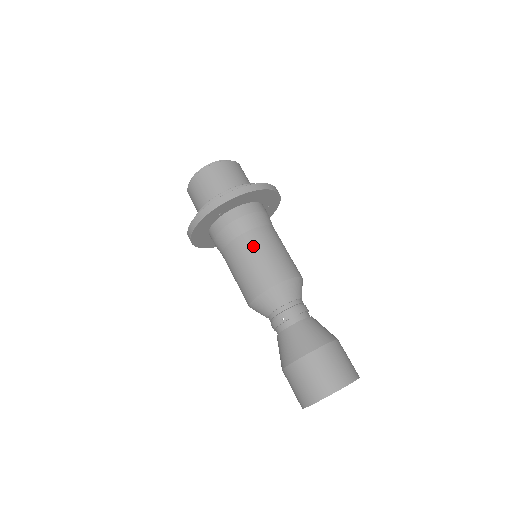
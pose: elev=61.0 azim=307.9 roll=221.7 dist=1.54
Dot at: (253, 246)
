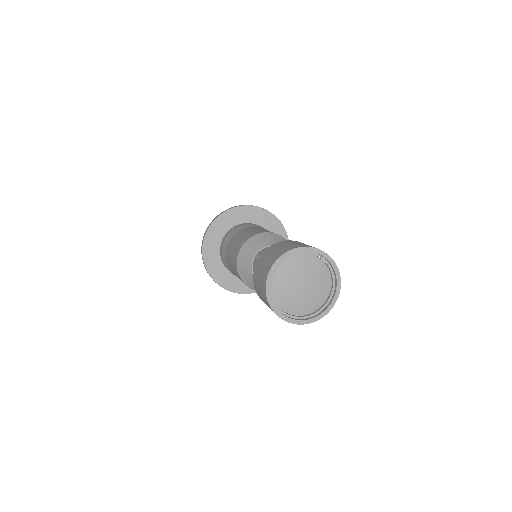
Dot at: (240, 234)
